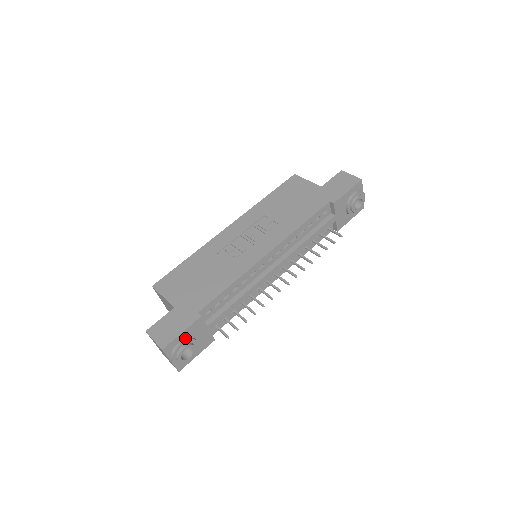
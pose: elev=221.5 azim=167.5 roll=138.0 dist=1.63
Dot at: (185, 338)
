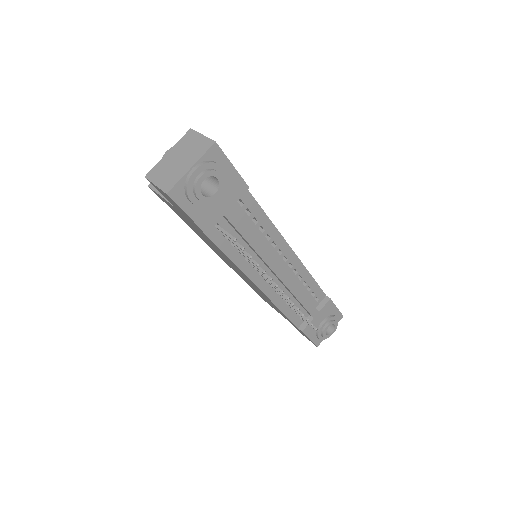
Dot at: (224, 175)
